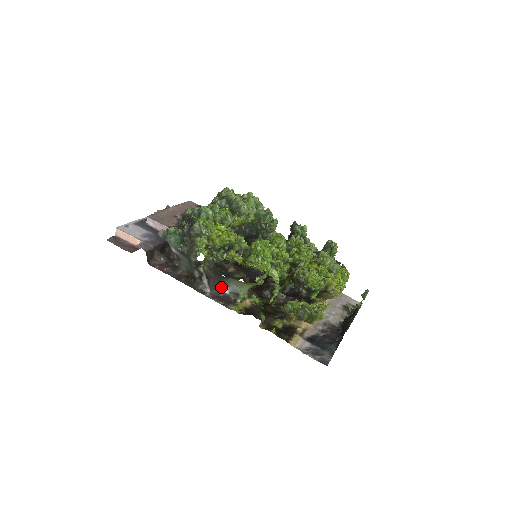
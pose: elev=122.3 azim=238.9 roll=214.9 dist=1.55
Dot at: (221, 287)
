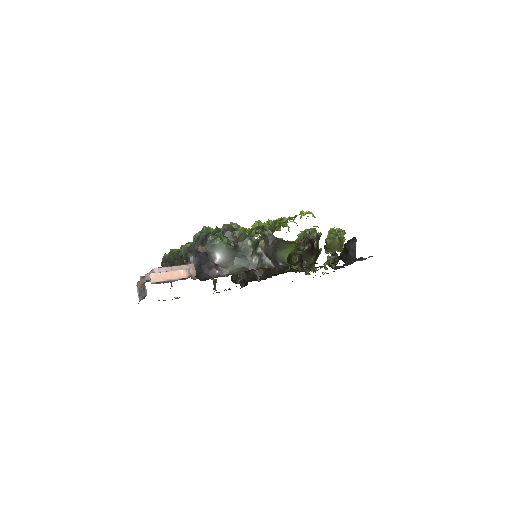
Dot at: (276, 262)
